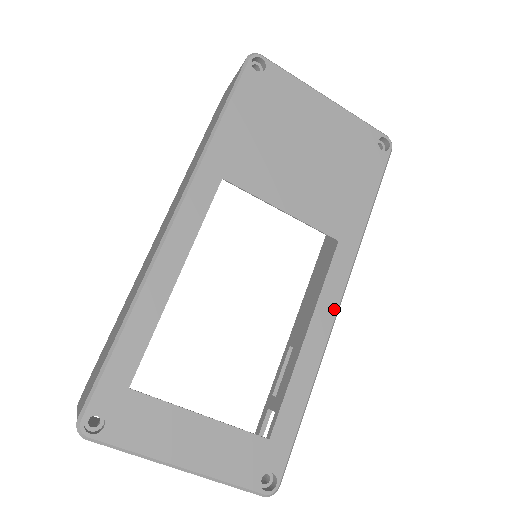
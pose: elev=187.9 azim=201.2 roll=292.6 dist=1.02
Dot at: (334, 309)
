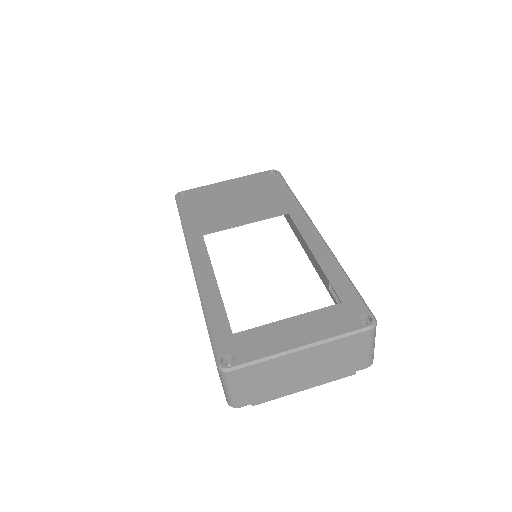
Dot at: (316, 234)
